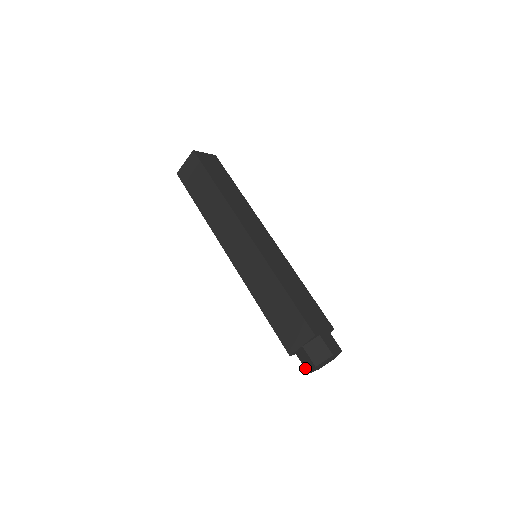
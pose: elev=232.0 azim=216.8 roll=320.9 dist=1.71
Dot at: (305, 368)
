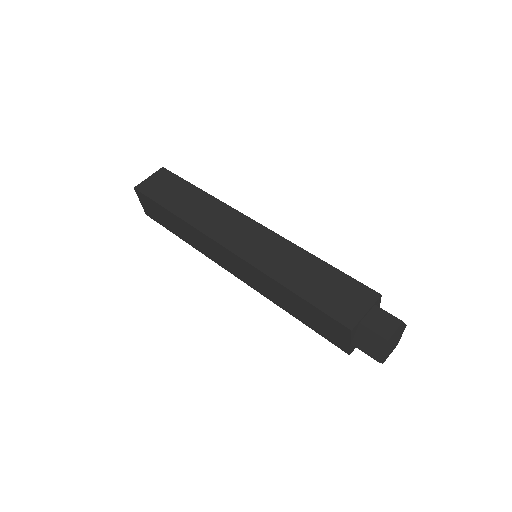
Dot at: occluded
